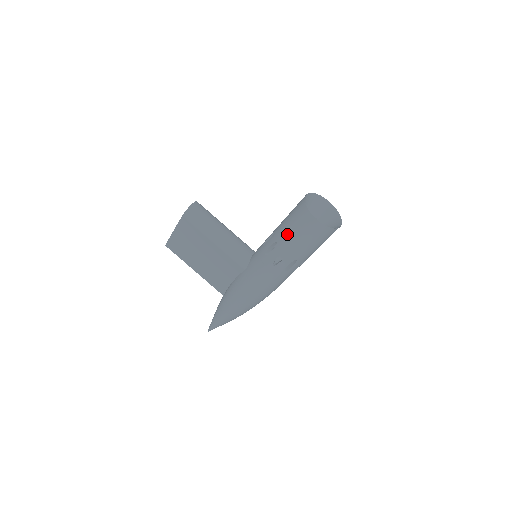
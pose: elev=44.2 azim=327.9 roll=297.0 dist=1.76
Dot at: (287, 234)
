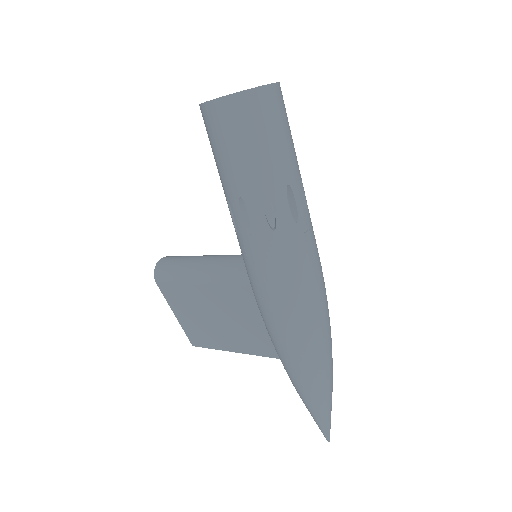
Dot at: (219, 169)
